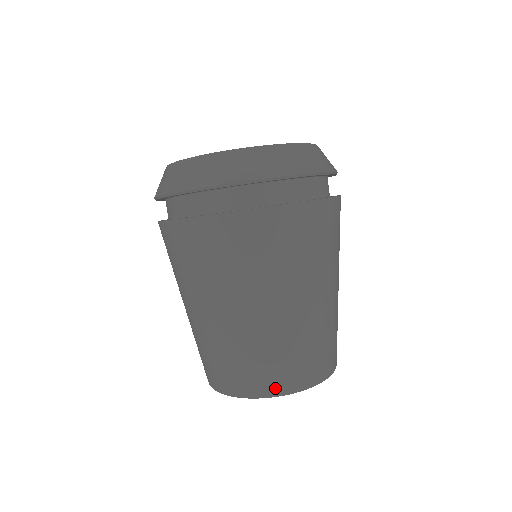
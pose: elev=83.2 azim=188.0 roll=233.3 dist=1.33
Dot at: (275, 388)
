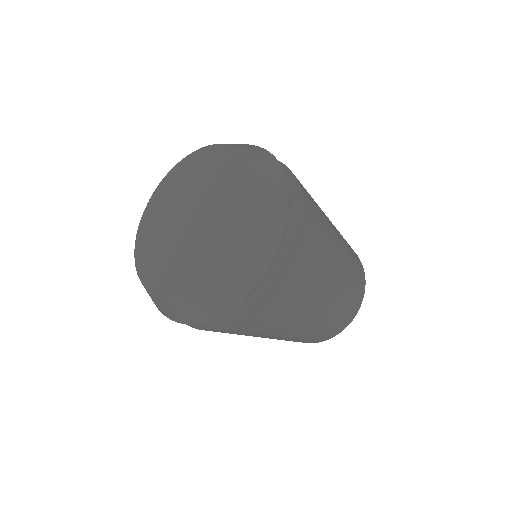
Dot at: (329, 337)
